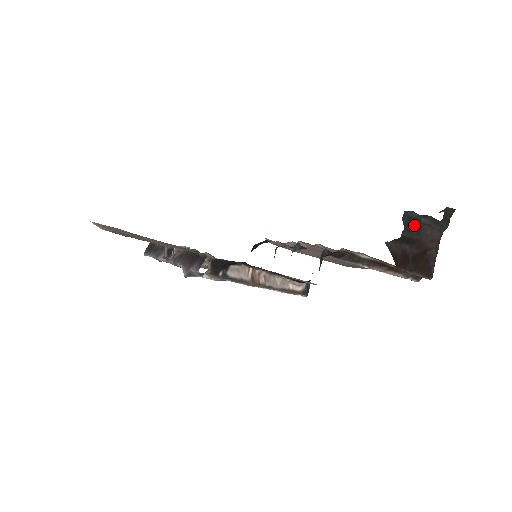
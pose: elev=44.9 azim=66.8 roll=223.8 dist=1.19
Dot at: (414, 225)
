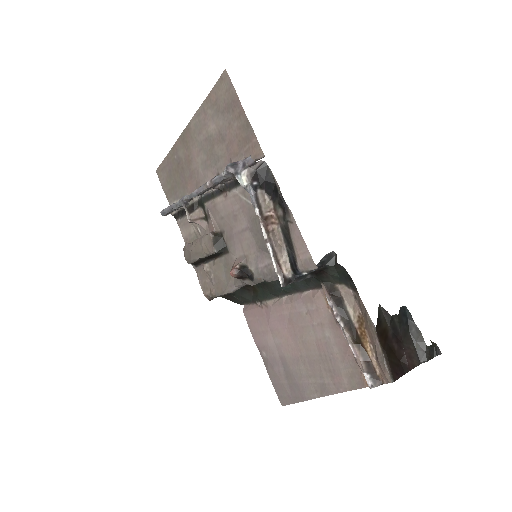
Dot at: (405, 325)
